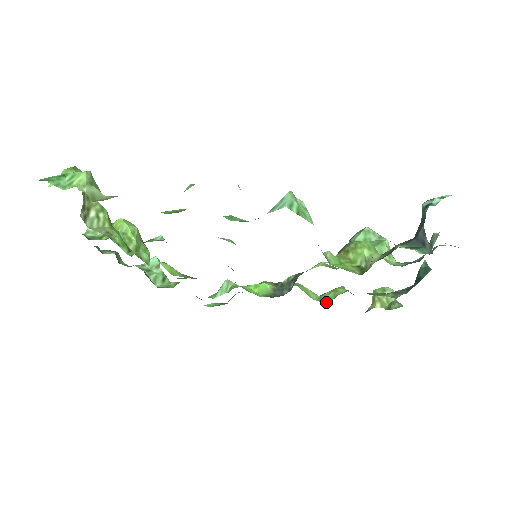
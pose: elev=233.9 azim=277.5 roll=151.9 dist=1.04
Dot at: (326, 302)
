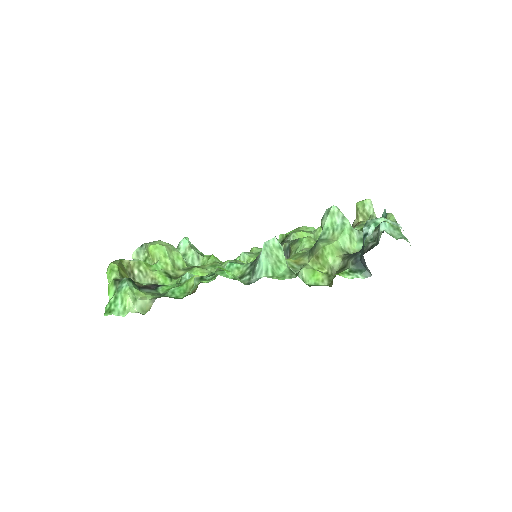
Dot at: occluded
